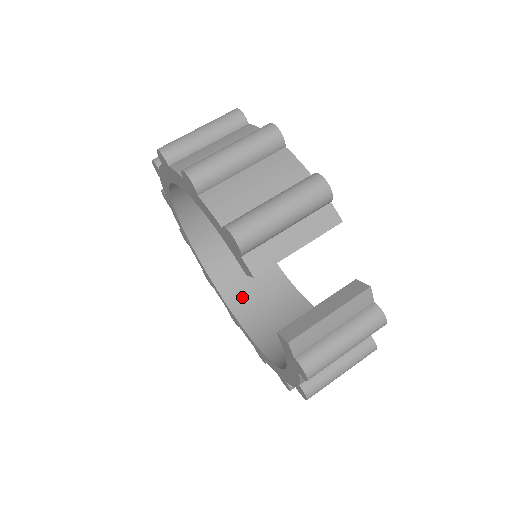
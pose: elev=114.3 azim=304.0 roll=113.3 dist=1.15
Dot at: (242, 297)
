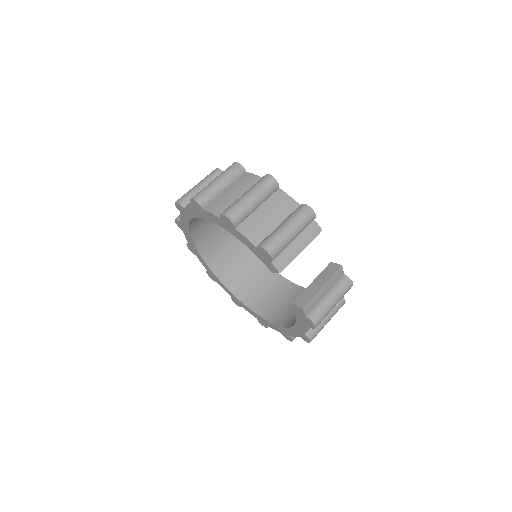
Dot at: (241, 285)
